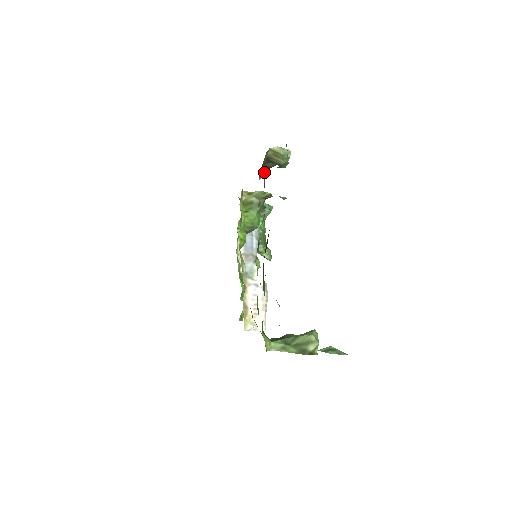
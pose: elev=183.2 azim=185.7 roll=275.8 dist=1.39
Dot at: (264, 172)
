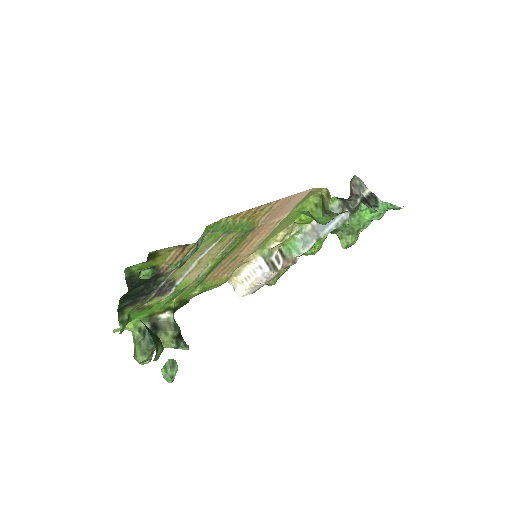
Dot at: occluded
